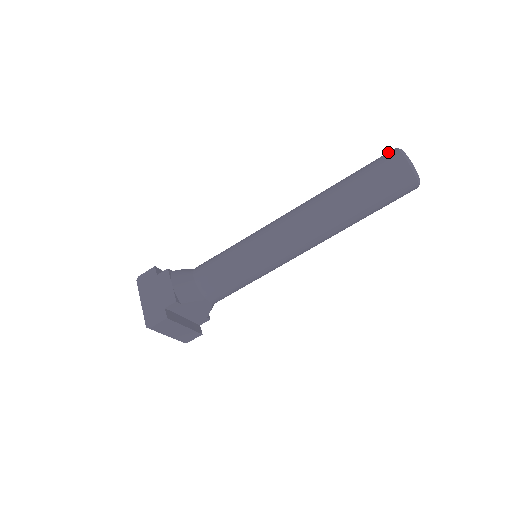
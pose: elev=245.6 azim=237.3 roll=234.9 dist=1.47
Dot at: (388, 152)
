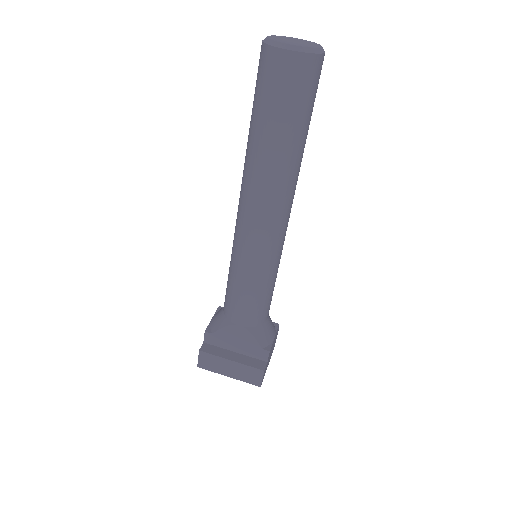
Dot at: occluded
